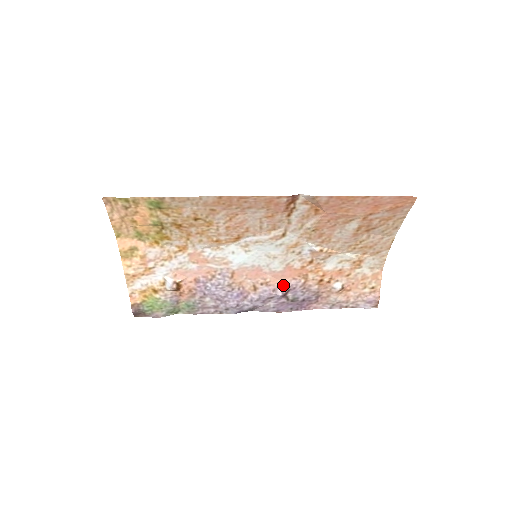
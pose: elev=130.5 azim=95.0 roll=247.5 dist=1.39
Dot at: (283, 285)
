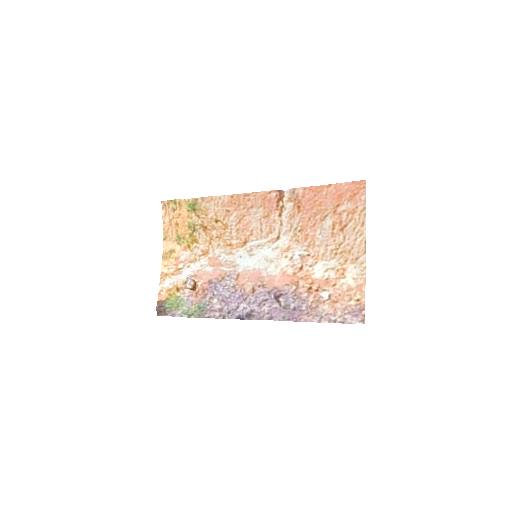
Dot at: (277, 289)
